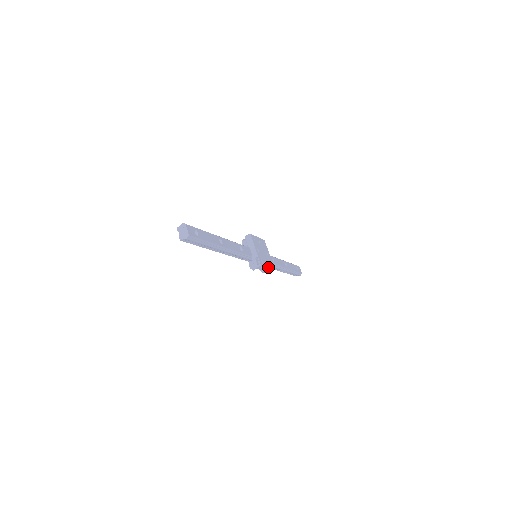
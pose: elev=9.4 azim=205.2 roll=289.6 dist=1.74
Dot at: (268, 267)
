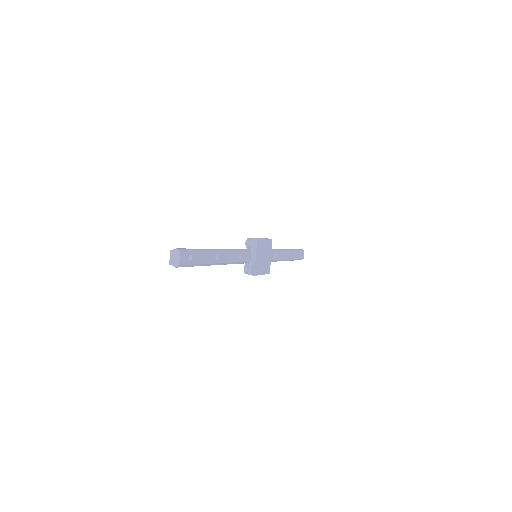
Dot at: (263, 274)
